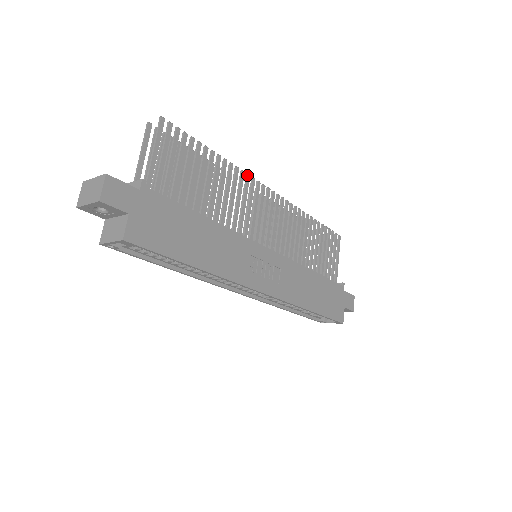
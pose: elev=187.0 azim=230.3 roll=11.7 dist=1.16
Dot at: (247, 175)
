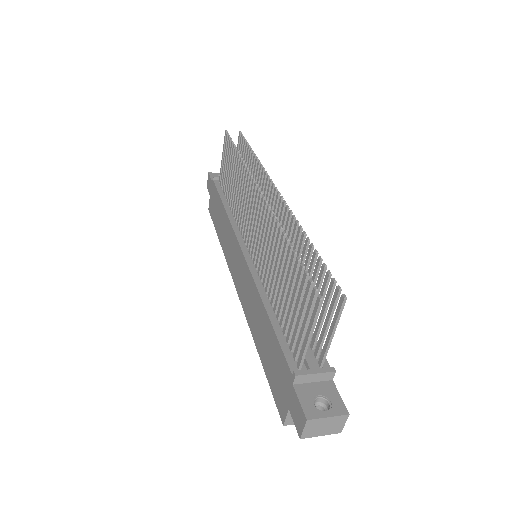
Dot at: occluded
